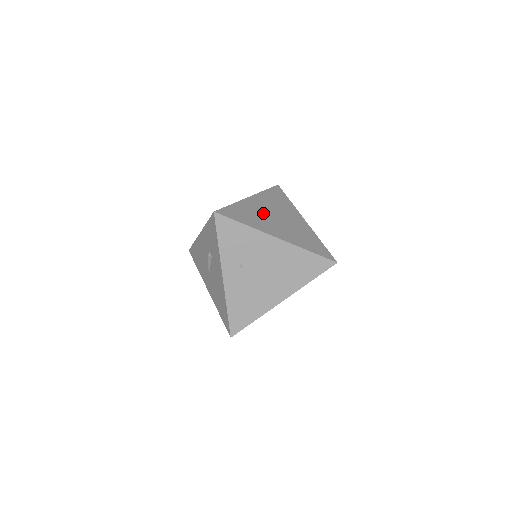
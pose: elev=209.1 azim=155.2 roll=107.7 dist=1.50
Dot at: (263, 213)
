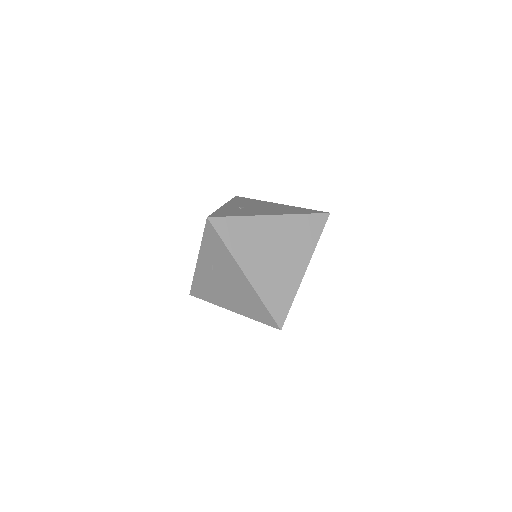
Dot at: (263, 241)
